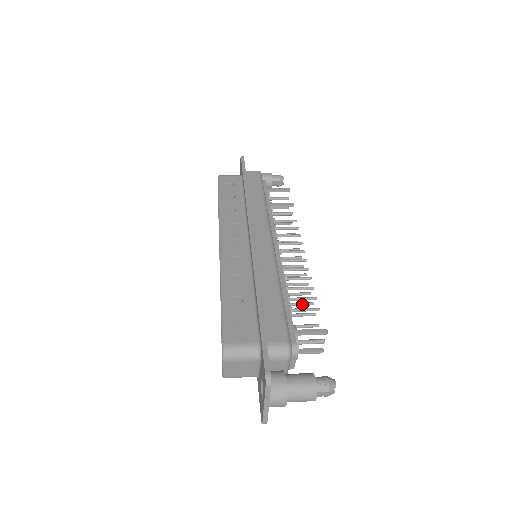
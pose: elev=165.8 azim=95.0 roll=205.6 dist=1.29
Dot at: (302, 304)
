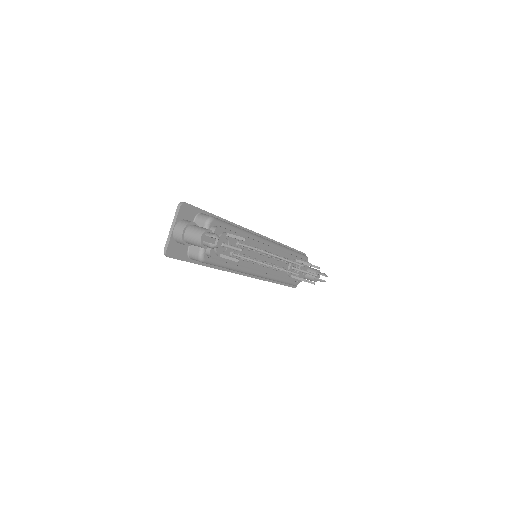
Dot at: occluded
